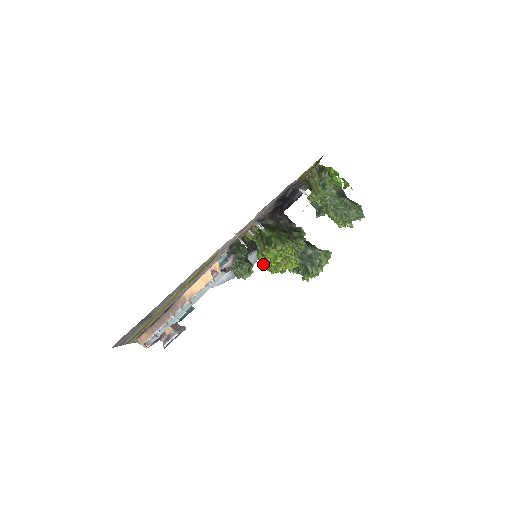
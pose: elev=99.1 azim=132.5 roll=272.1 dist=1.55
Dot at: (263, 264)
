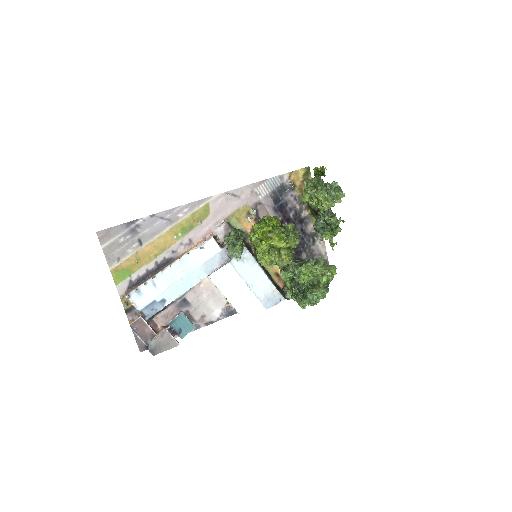
Dot at: (255, 247)
